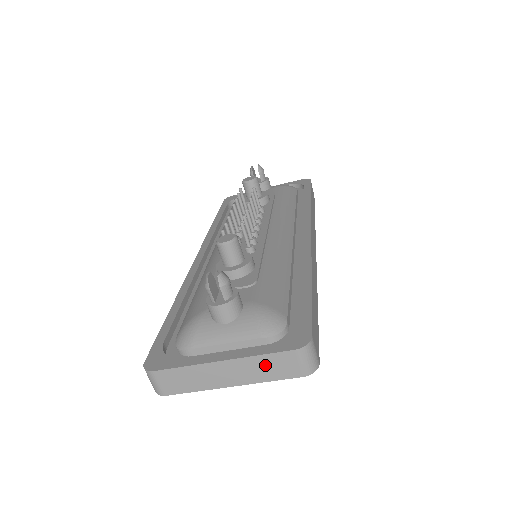
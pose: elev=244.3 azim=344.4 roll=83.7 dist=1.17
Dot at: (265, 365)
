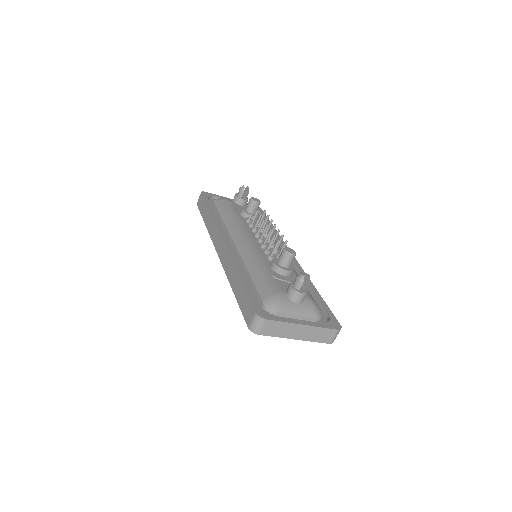
Dot at: (319, 333)
